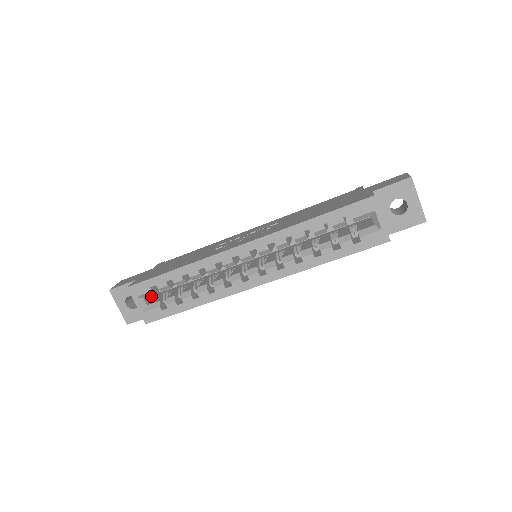
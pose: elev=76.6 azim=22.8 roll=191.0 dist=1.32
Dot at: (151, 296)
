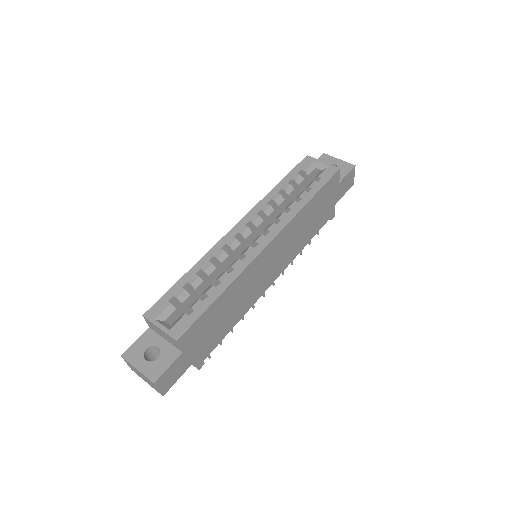
Dot at: occluded
